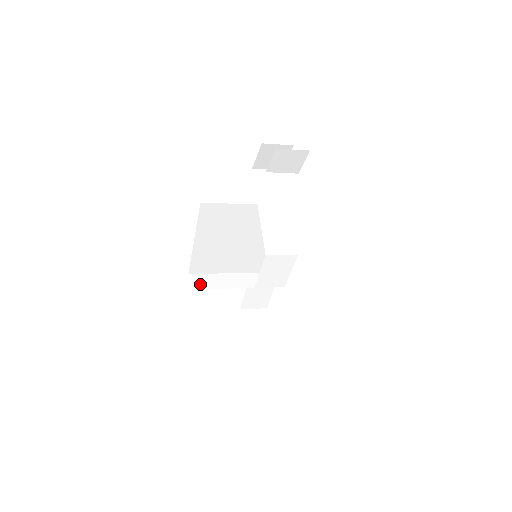
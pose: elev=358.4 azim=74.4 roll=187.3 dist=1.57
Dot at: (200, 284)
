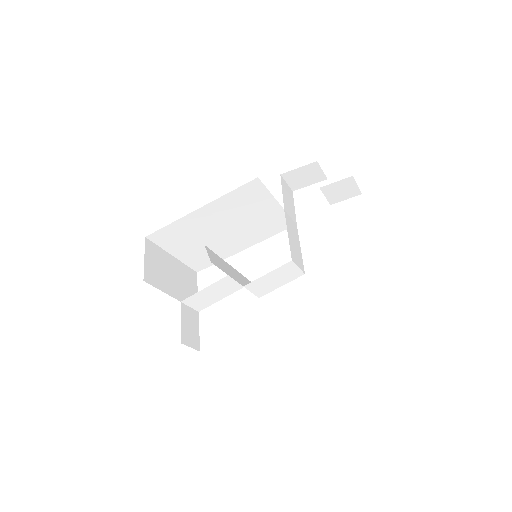
Dot at: (210, 257)
